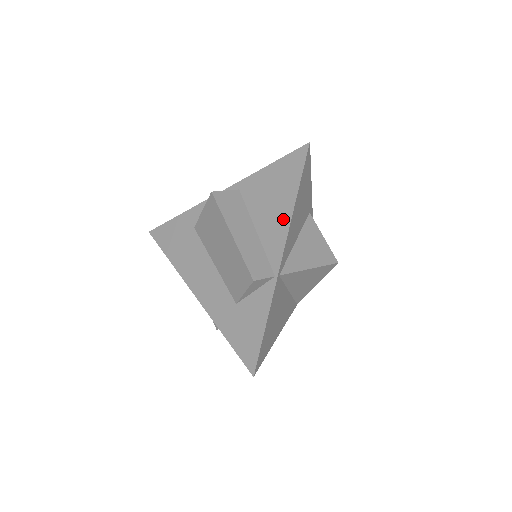
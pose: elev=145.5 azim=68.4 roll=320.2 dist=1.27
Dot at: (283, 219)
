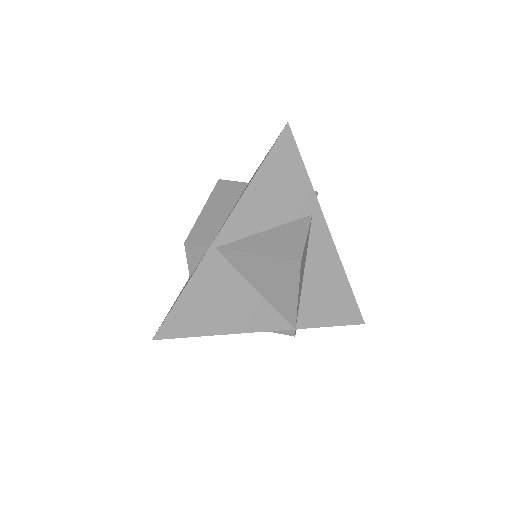
Dot at: occluded
